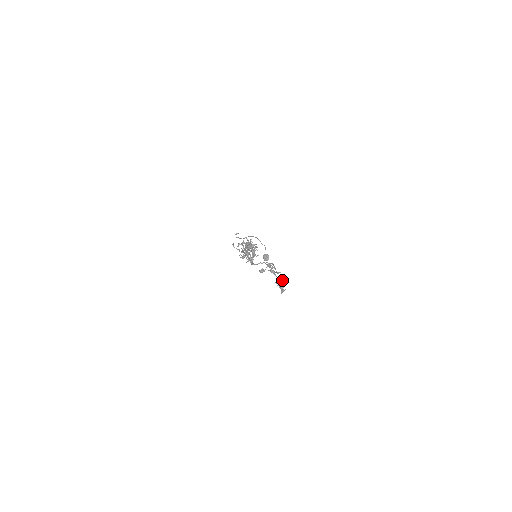
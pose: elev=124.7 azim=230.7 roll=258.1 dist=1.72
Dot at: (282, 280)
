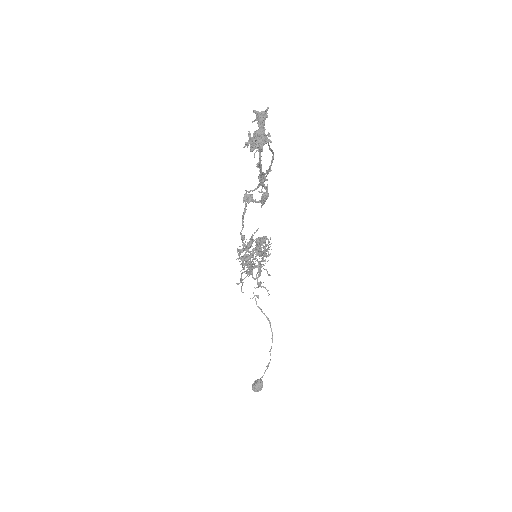
Dot at: occluded
